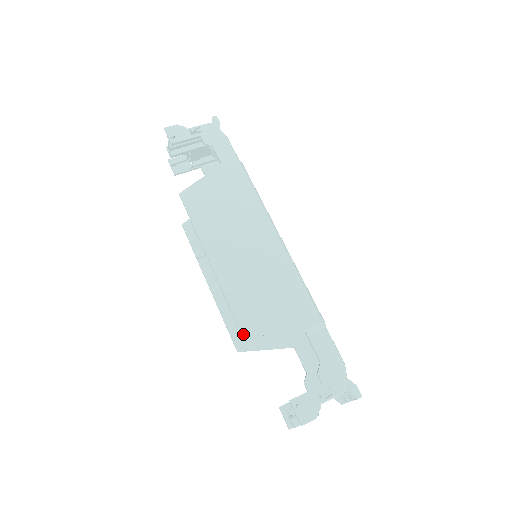
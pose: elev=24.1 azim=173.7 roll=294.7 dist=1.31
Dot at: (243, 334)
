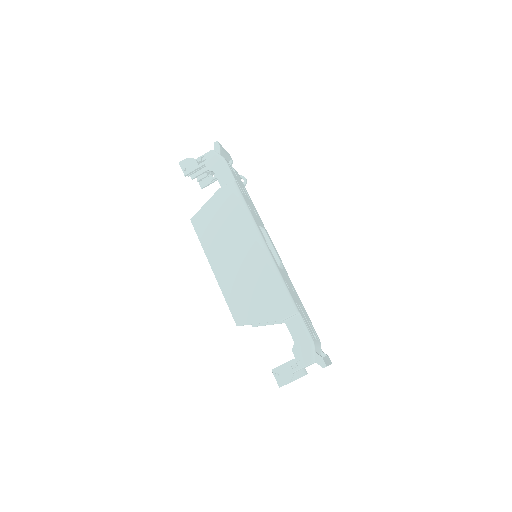
Dot at: (237, 325)
